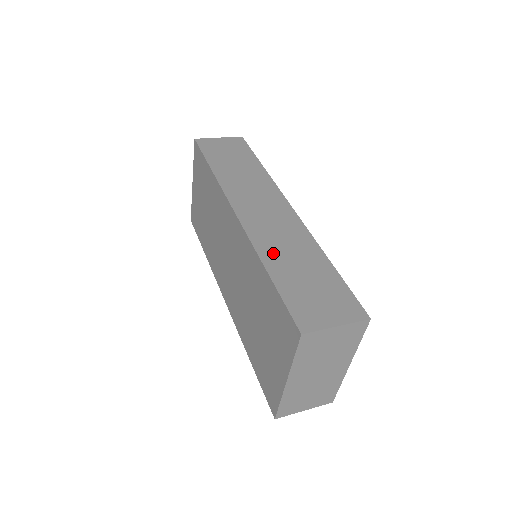
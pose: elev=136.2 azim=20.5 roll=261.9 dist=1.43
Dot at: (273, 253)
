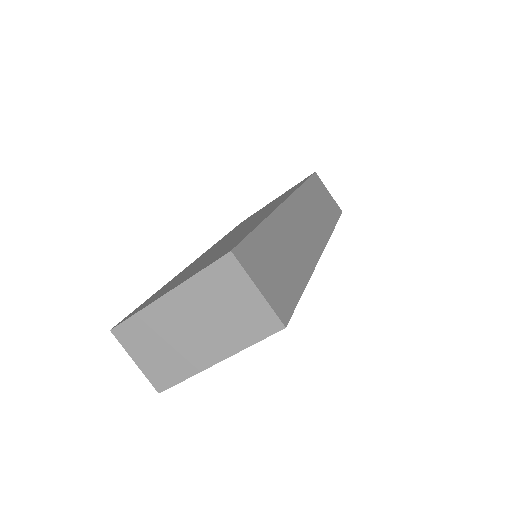
Dot at: (279, 229)
